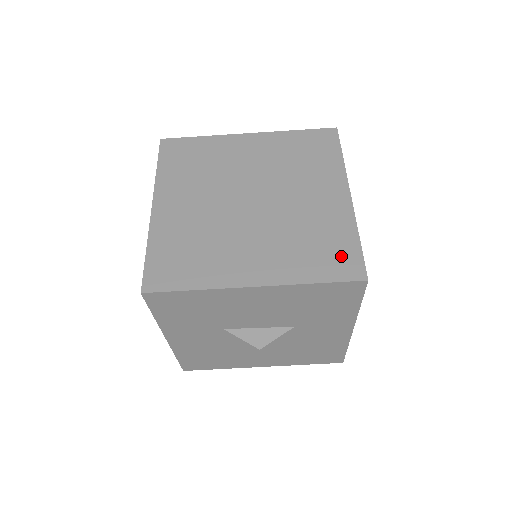
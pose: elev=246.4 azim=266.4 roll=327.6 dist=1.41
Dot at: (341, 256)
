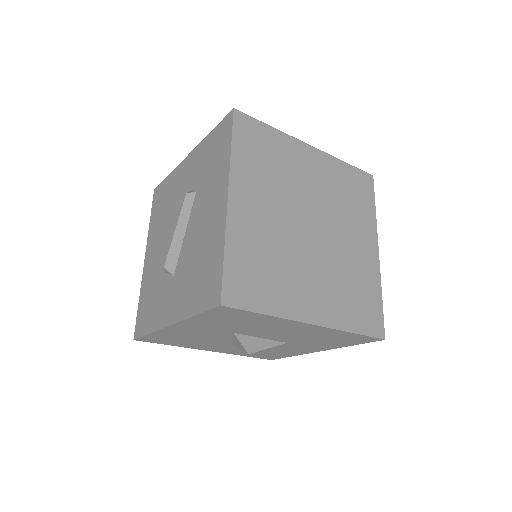
Dot at: (371, 311)
